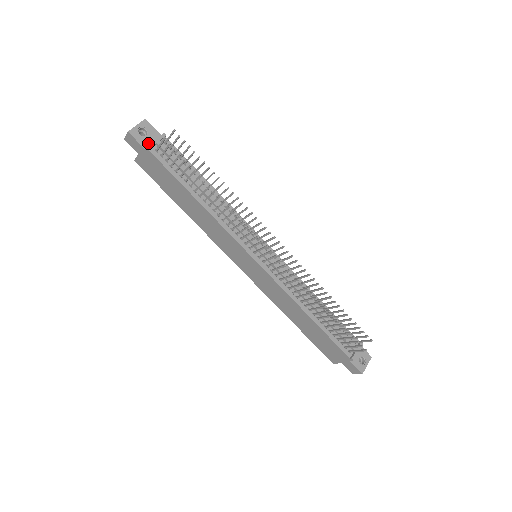
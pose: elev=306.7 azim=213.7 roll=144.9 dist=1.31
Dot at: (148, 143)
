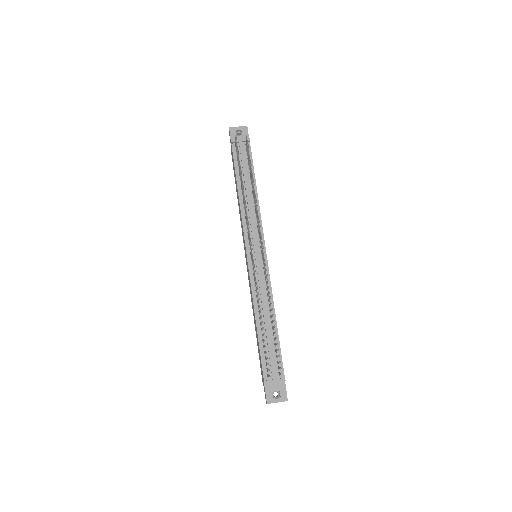
Dot at: occluded
